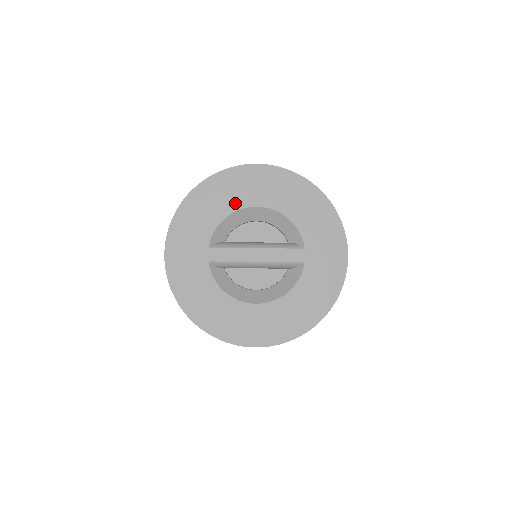
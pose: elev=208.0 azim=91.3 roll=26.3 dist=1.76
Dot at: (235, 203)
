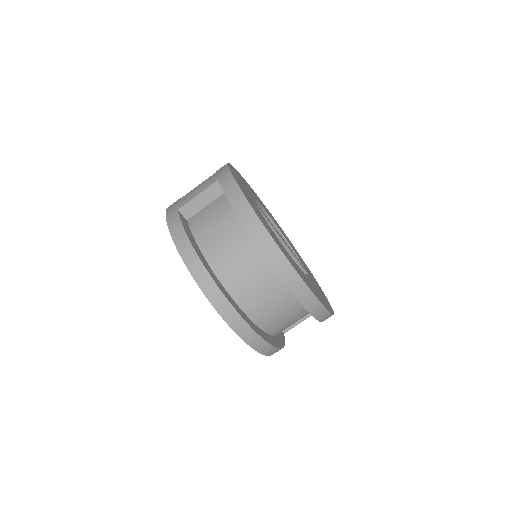
Dot at: occluded
